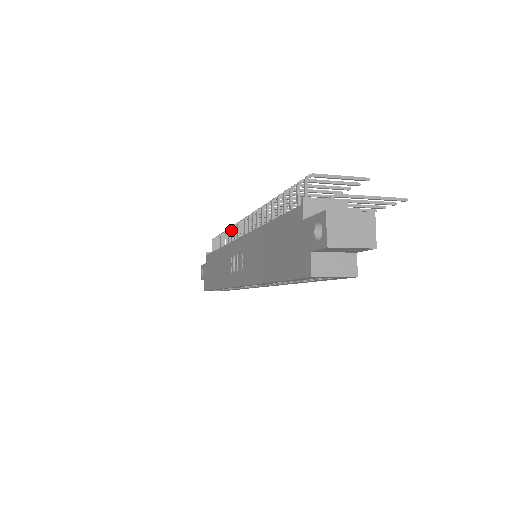
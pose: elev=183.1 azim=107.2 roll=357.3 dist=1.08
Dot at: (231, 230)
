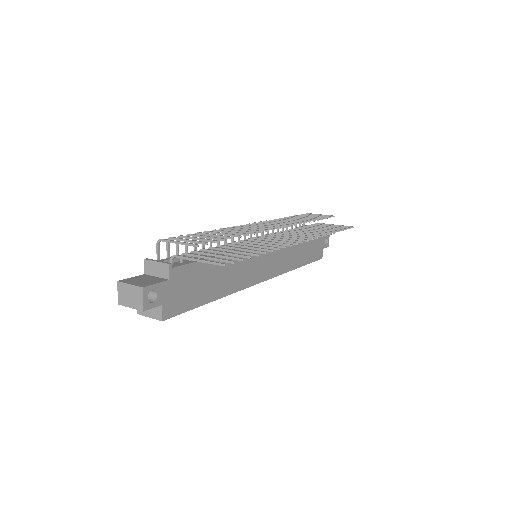
Dot at: occluded
